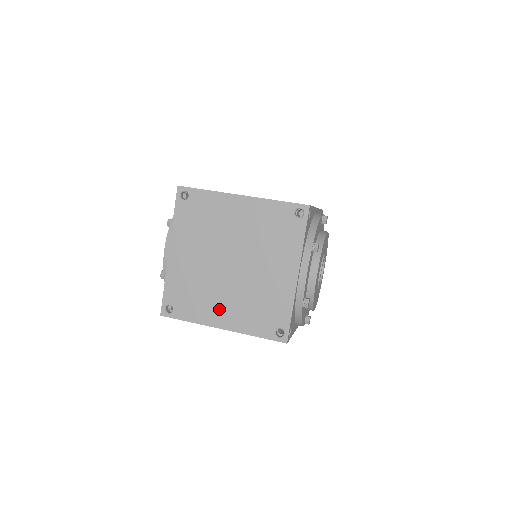
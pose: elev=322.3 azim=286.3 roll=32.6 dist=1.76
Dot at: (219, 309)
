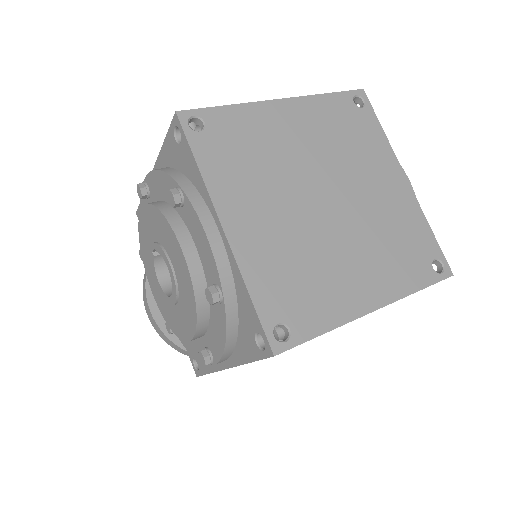
Dot at: (353, 280)
